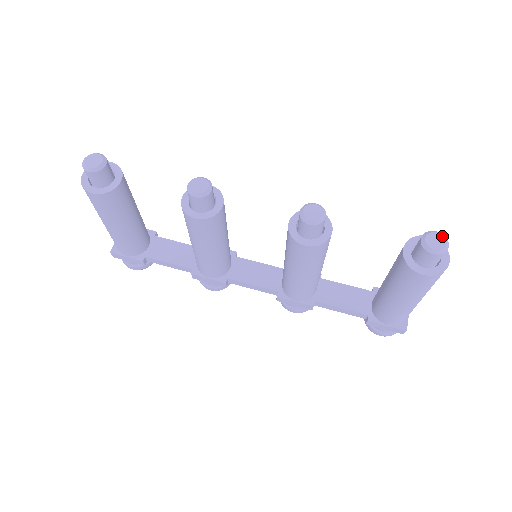
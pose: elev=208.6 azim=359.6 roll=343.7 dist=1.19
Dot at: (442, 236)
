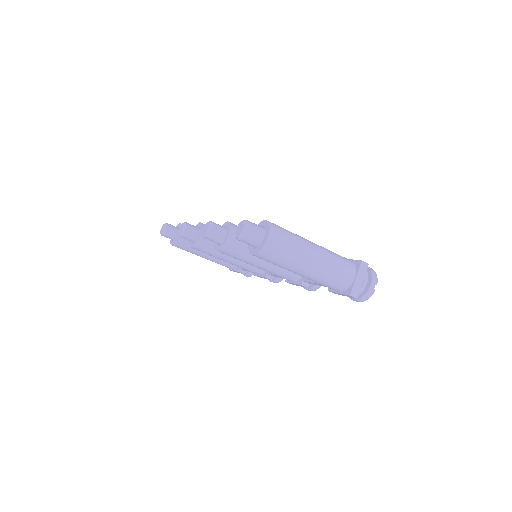
Dot at: (243, 223)
